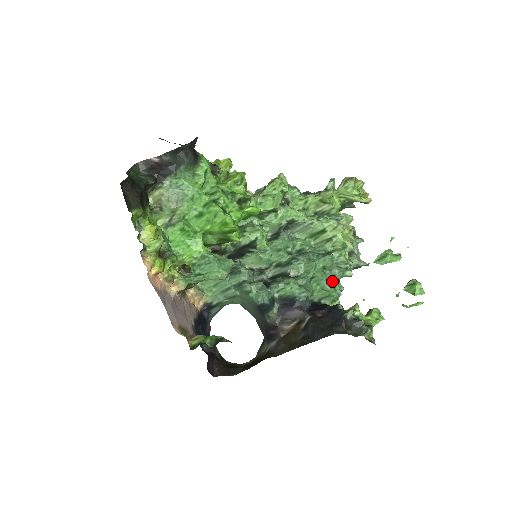
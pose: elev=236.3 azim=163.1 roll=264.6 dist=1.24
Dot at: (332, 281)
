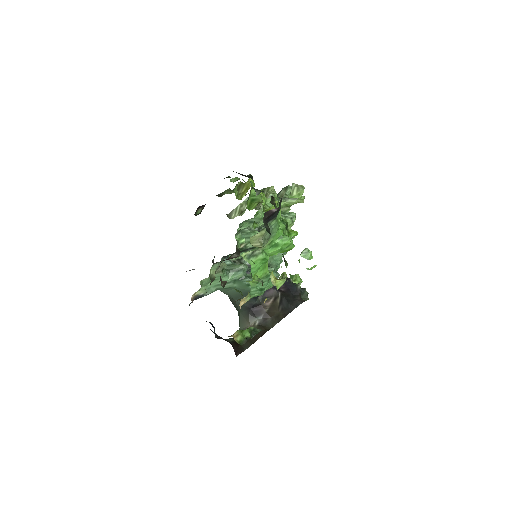
Dot at: (281, 261)
